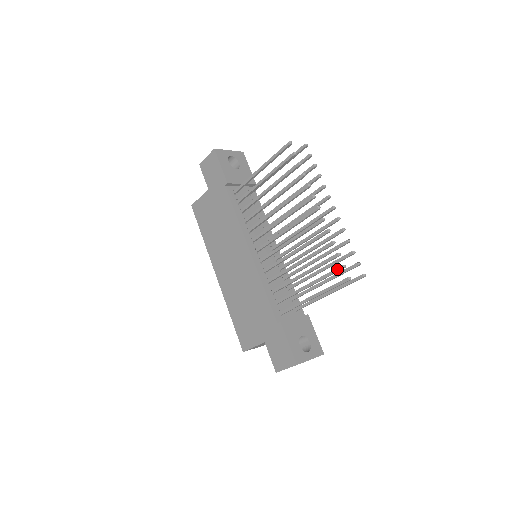
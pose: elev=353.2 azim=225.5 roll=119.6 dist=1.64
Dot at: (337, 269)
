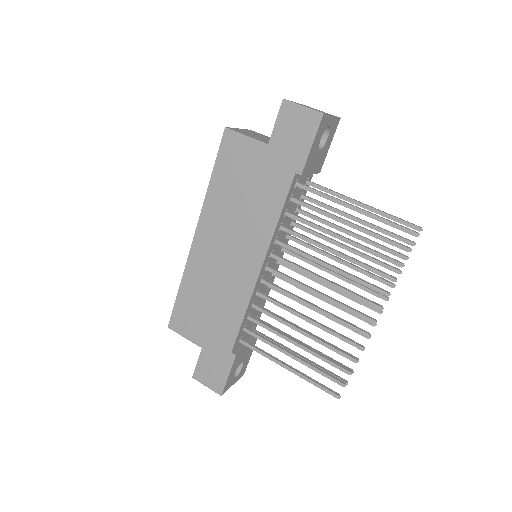
Dot at: (336, 381)
